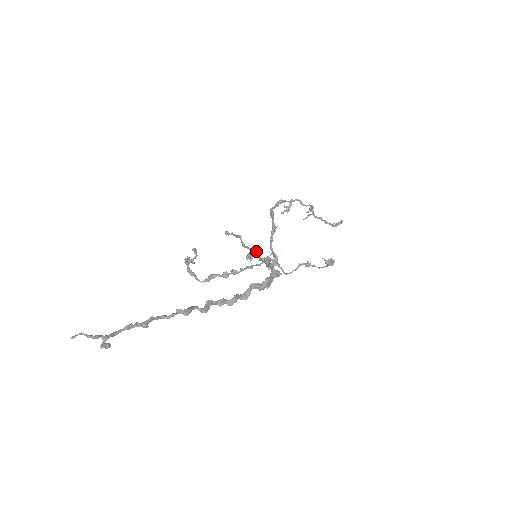
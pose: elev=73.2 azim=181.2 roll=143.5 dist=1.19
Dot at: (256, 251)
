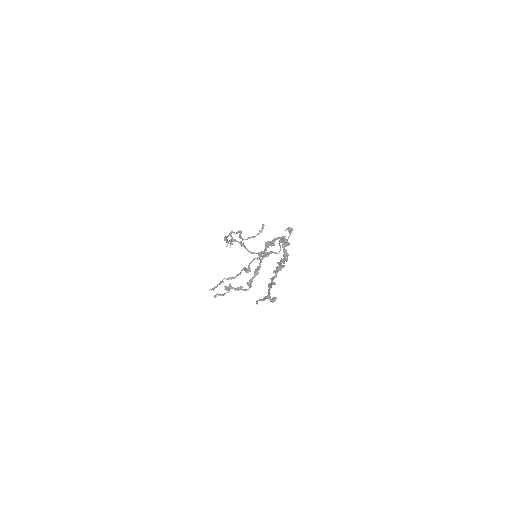
Dot at: (246, 268)
